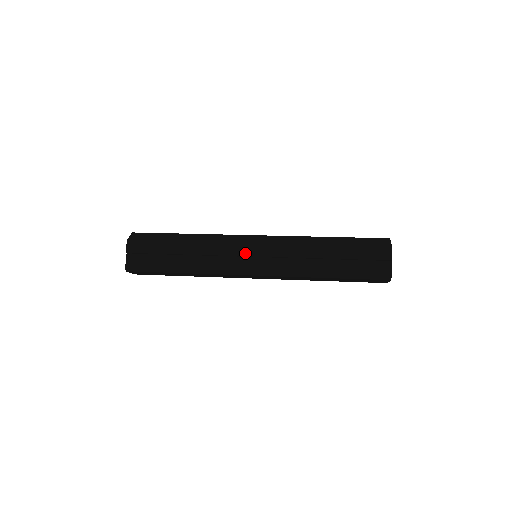
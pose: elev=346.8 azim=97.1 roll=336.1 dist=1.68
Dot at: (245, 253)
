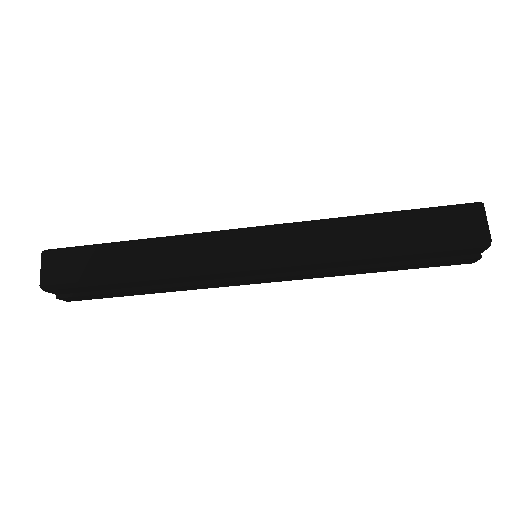
Dot at: occluded
